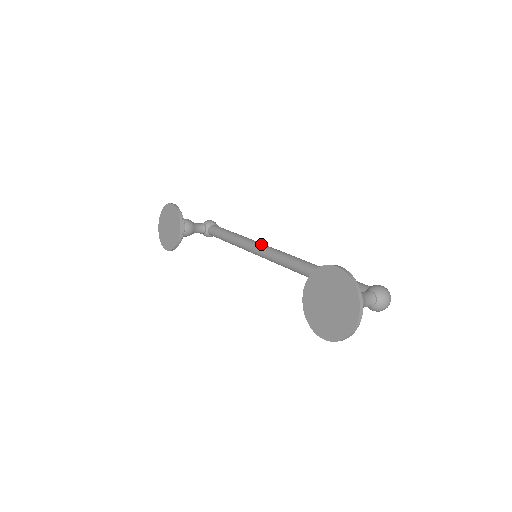
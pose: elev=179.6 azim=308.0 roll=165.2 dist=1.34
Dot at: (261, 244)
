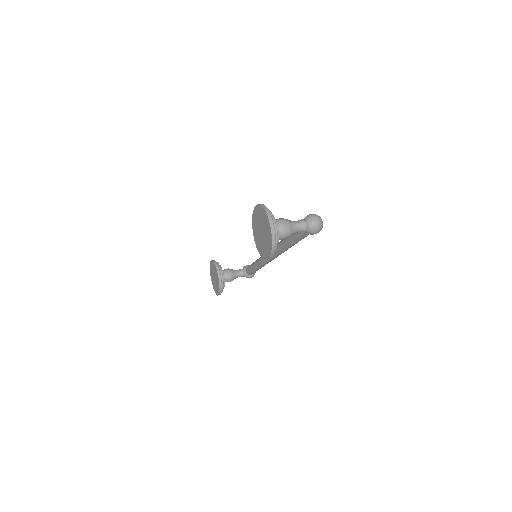
Dot at: occluded
